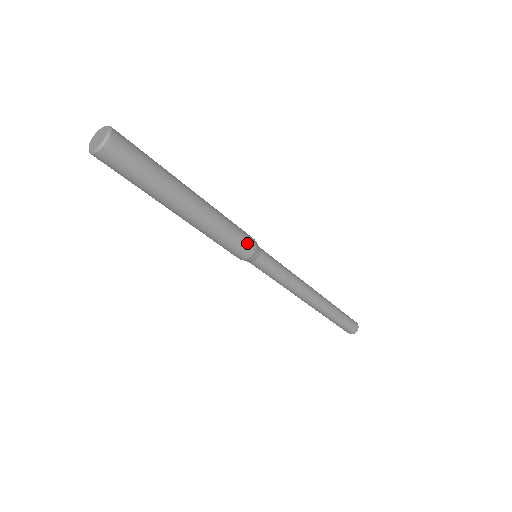
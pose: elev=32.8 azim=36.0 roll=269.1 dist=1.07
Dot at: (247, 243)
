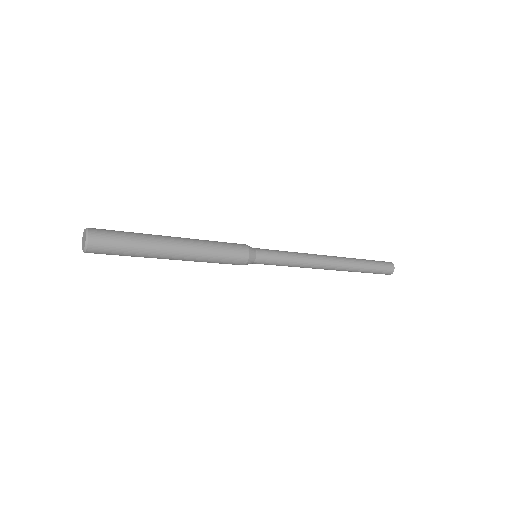
Dot at: (238, 256)
